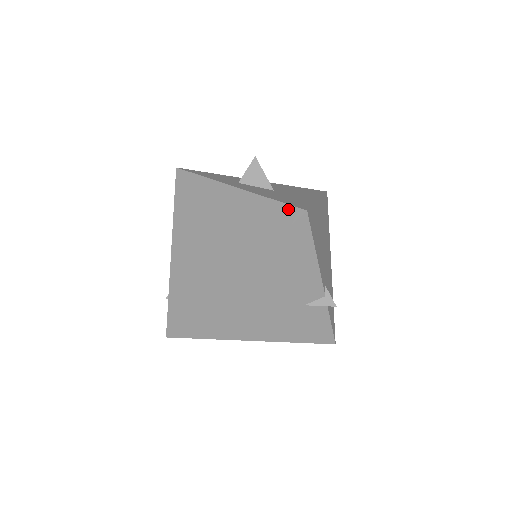
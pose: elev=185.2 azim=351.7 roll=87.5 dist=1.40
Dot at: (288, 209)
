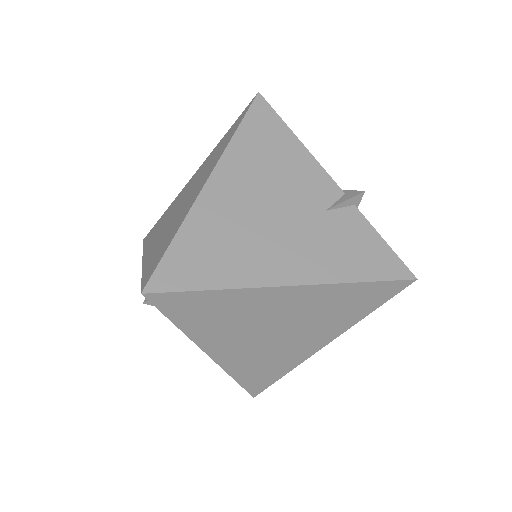
Dot at: (243, 112)
